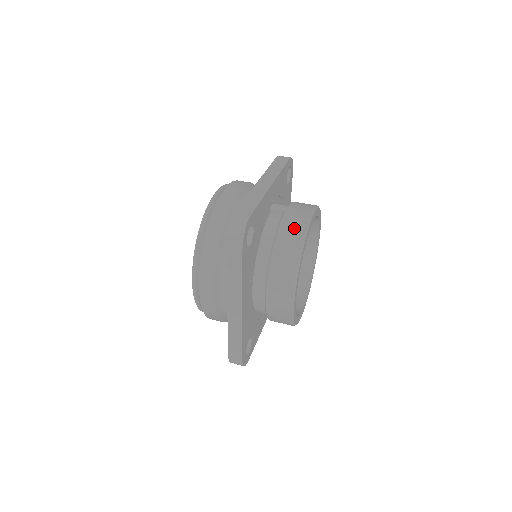
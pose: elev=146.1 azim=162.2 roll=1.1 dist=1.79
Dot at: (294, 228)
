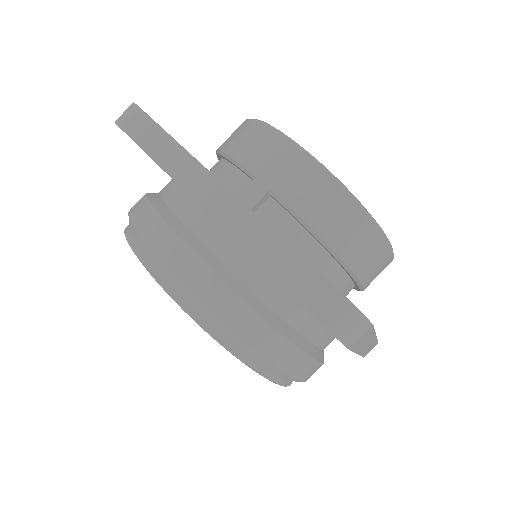
Dot at: (321, 197)
